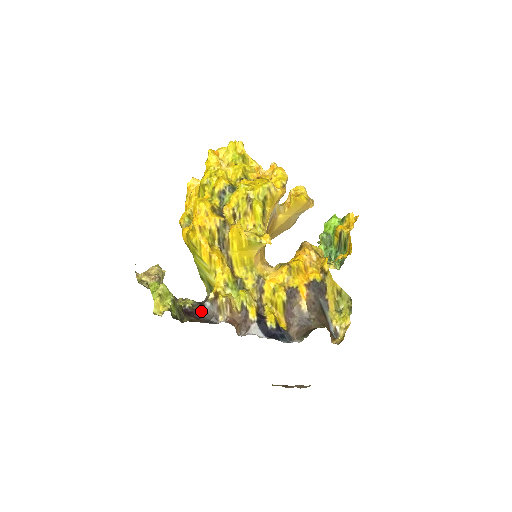
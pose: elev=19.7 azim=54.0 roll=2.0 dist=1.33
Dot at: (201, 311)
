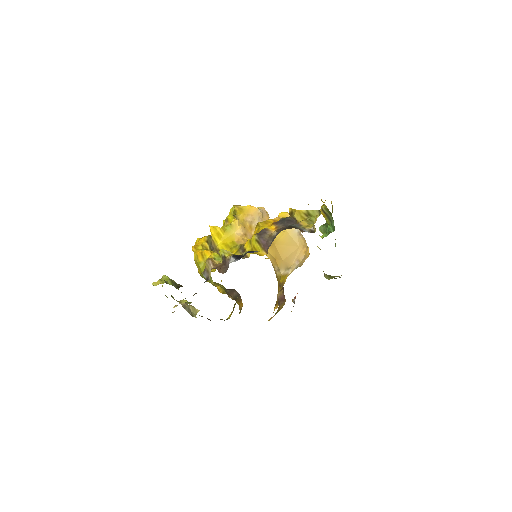
Dot at: occluded
